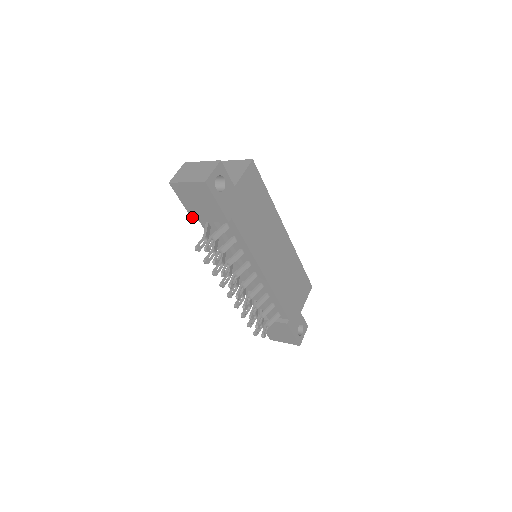
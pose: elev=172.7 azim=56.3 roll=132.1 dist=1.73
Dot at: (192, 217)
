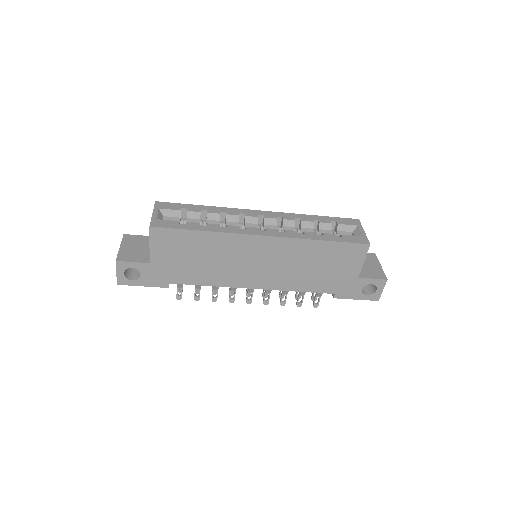
Dot at: occluded
